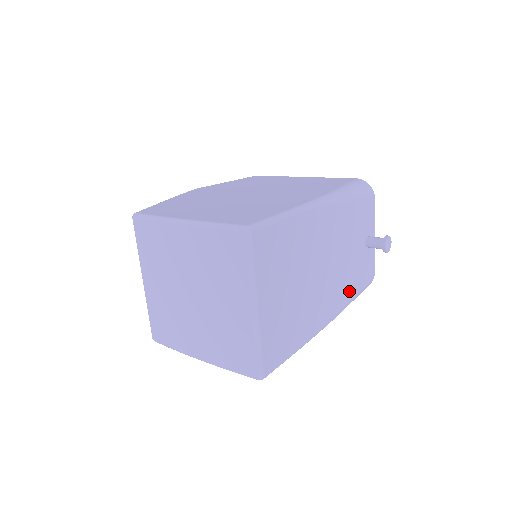
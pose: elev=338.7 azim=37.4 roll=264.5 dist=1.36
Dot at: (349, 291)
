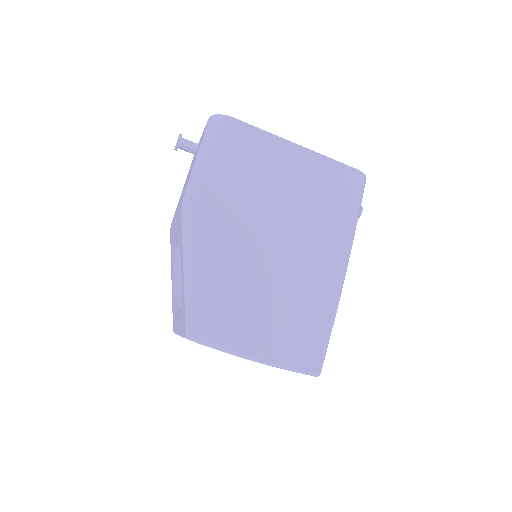
Dot at: occluded
